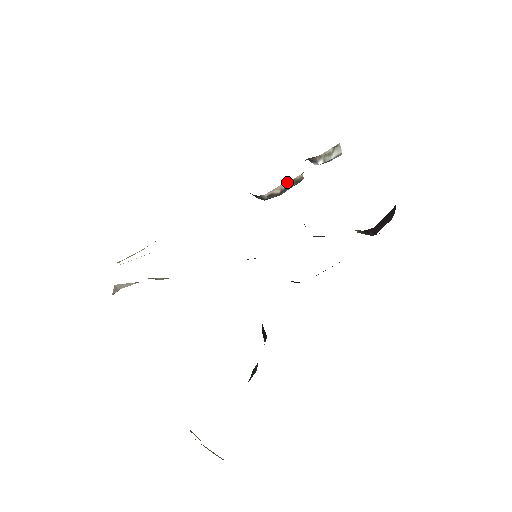
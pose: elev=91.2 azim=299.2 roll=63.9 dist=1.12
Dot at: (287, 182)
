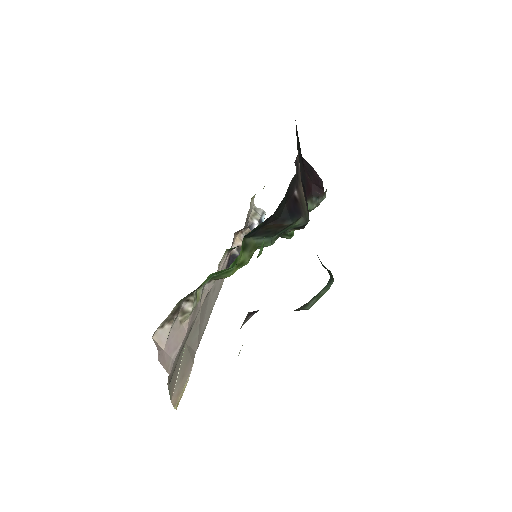
Dot at: (241, 236)
